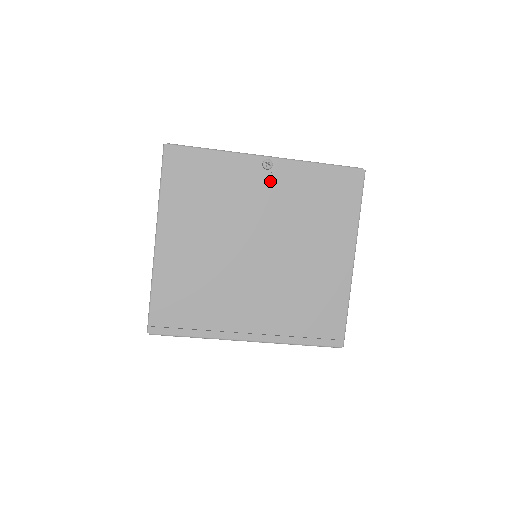
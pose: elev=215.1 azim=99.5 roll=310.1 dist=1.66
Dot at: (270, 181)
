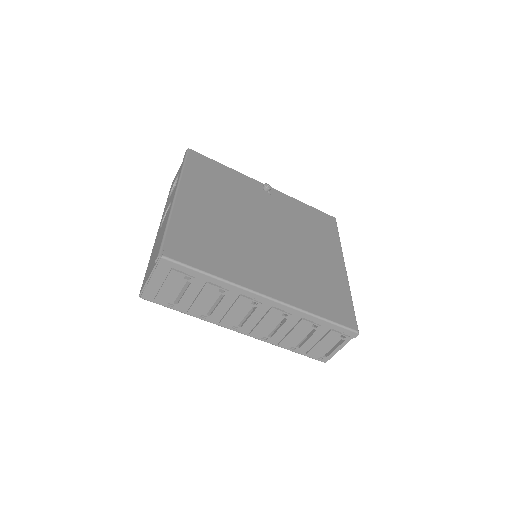
Dot at: (270, 197)
